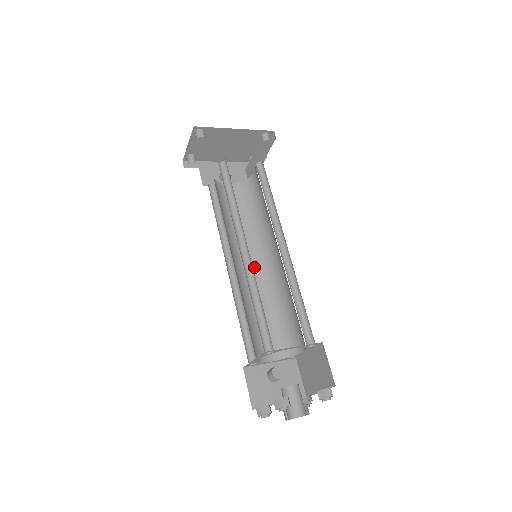
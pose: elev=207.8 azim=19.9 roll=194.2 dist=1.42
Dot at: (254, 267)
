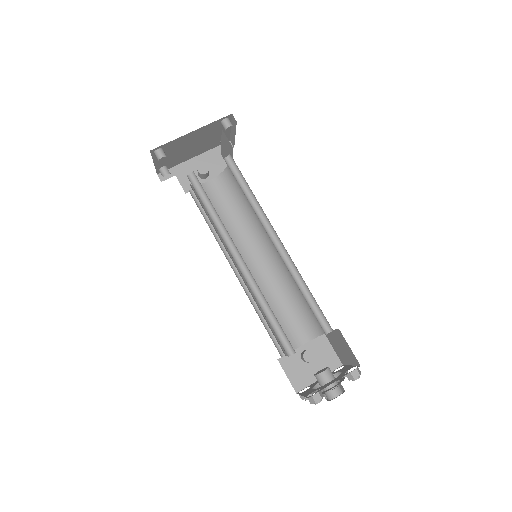
Dot at: (260, 260)
